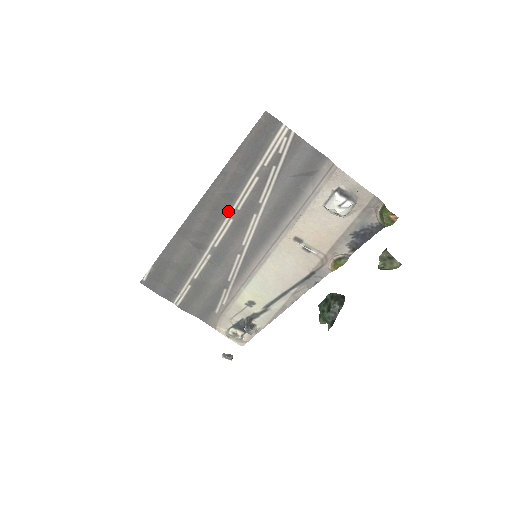
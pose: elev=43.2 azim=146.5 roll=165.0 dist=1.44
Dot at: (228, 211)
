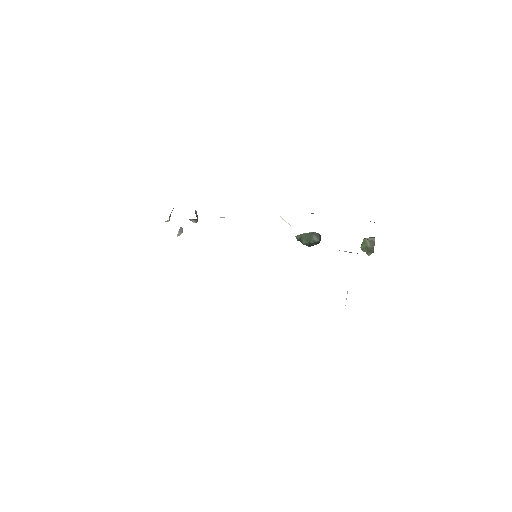
Dot at: occluded
